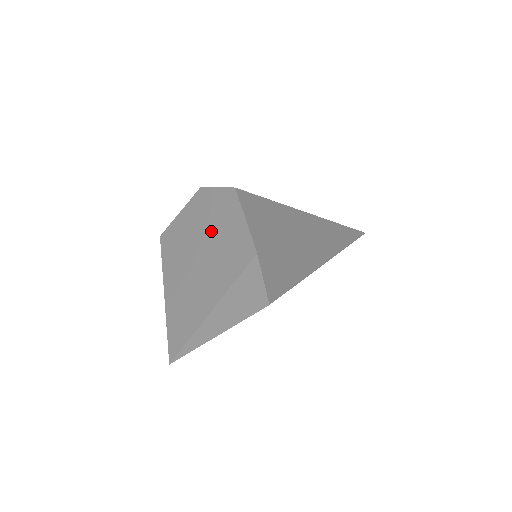
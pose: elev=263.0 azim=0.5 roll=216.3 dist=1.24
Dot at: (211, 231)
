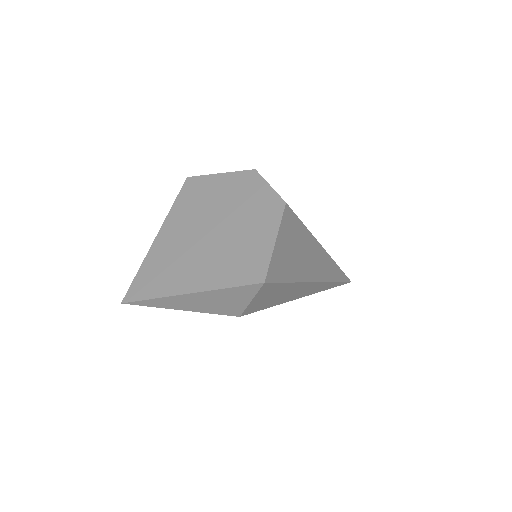
Dot at: (237, 221)
